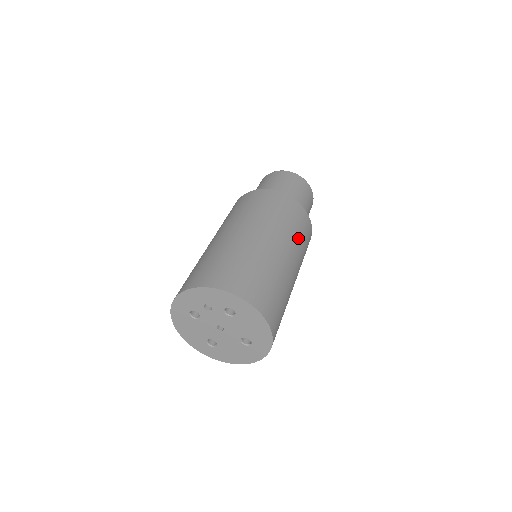
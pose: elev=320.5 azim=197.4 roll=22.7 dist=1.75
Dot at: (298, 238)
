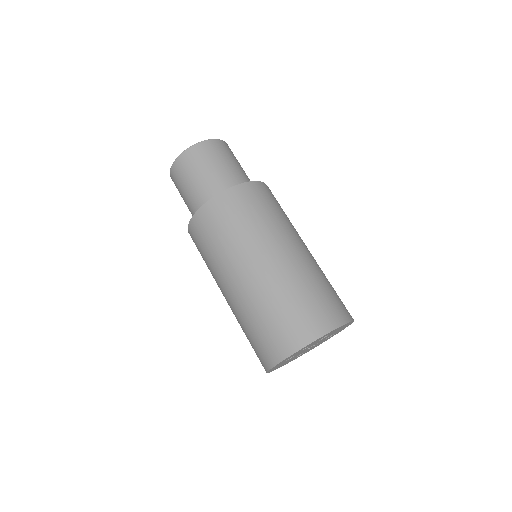
Dot at: (287, 218)
